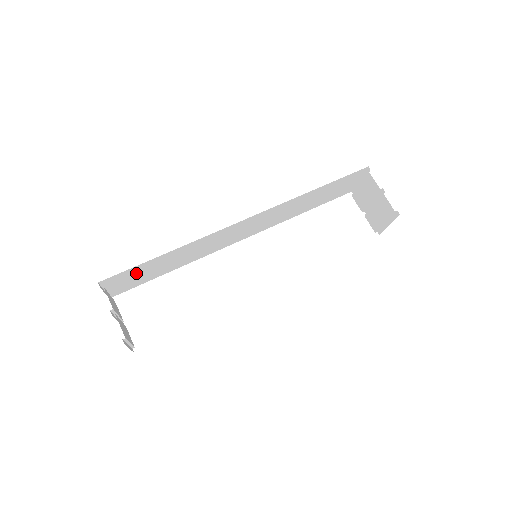
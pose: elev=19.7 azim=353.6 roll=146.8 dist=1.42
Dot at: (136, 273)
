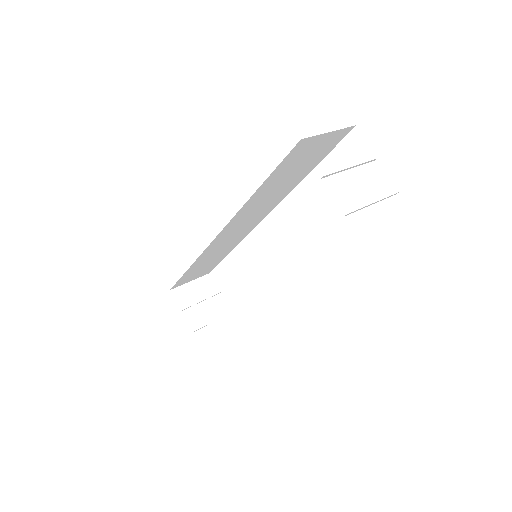
Dot at: (192, 274)
